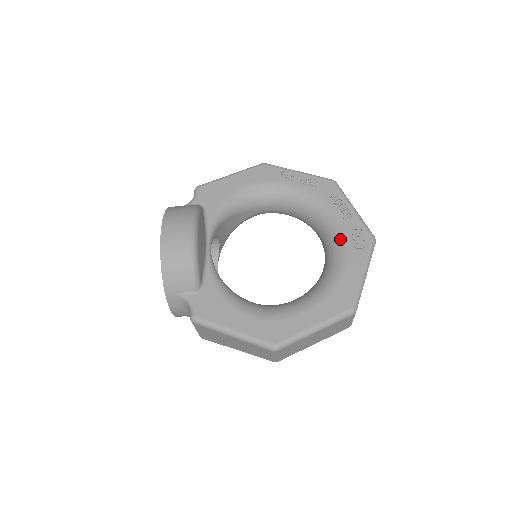
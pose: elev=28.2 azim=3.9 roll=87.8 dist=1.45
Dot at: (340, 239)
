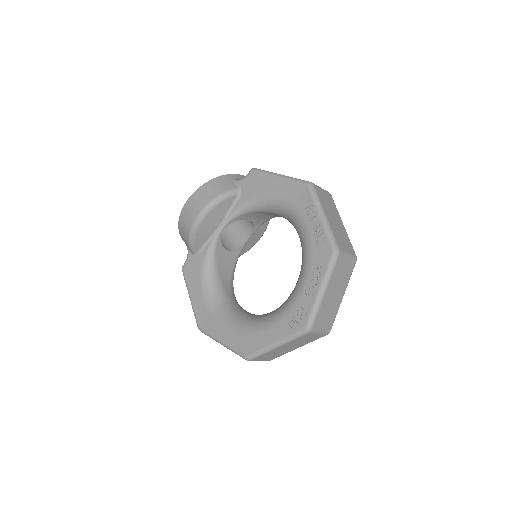
Dot at: (288, 305)
